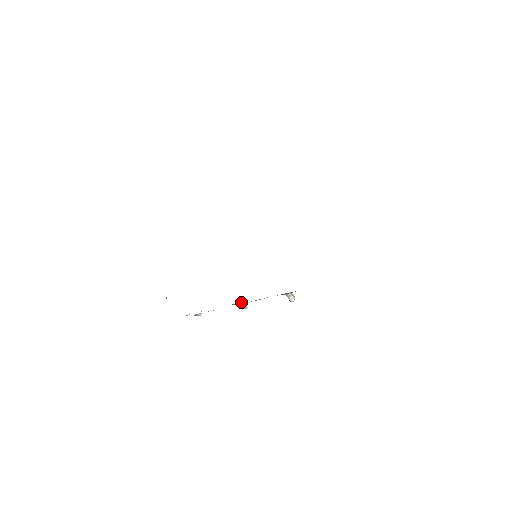
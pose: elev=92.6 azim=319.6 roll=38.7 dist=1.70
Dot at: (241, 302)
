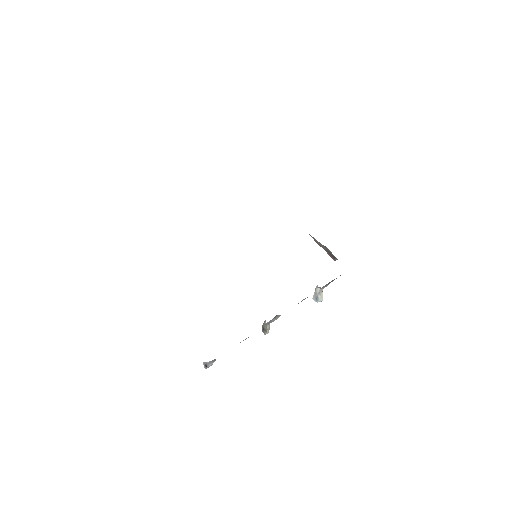
Dot at: (265, 321)
